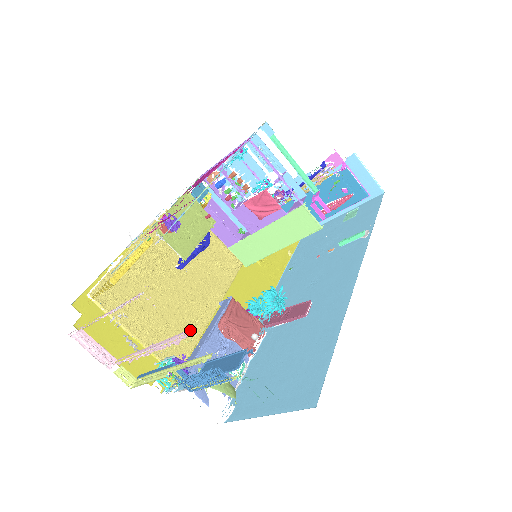
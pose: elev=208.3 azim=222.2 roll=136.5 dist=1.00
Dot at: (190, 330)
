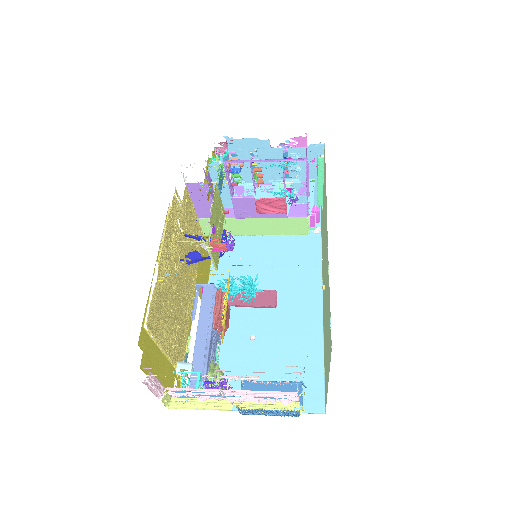
Dot at: (185, 324)
